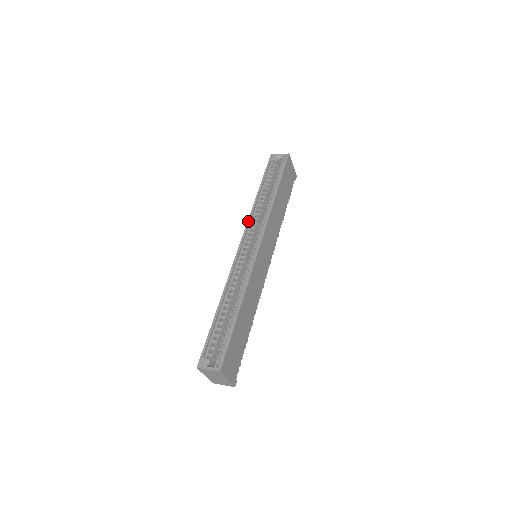
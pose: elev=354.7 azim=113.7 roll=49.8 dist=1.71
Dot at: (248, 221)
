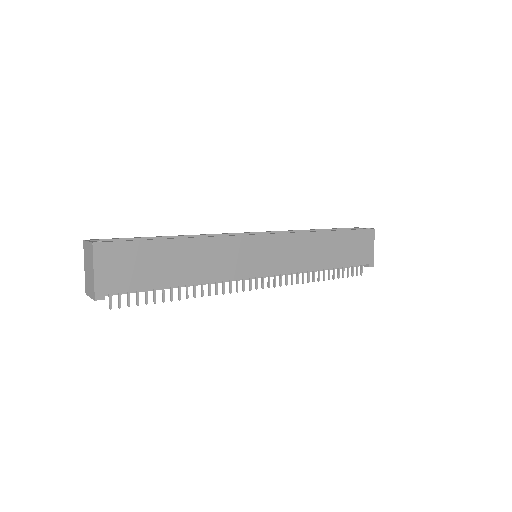
Dot at: (278, 231)
